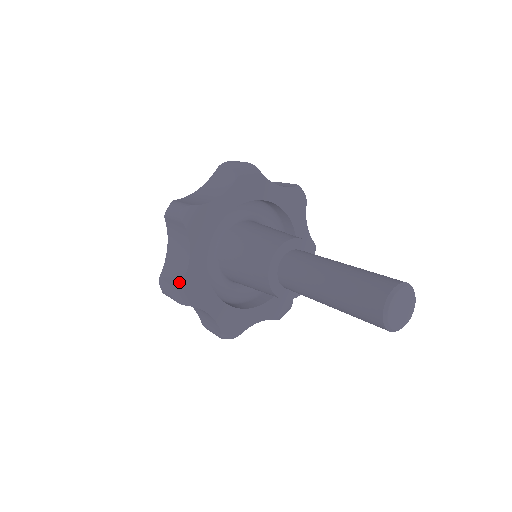
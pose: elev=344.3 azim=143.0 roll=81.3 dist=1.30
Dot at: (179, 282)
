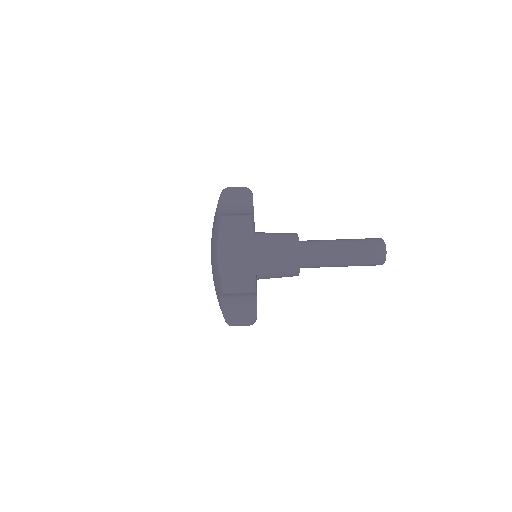
Dot at: occluded
